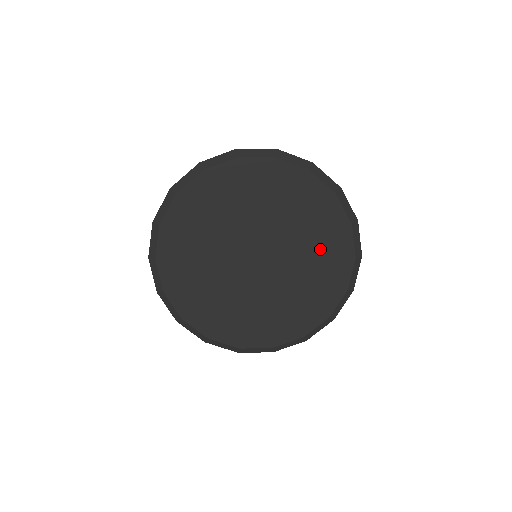
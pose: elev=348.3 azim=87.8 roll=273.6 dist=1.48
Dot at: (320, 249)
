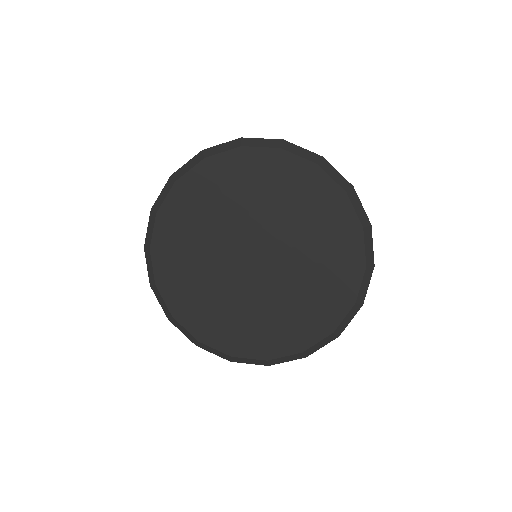
Dot at: (326, 253)
